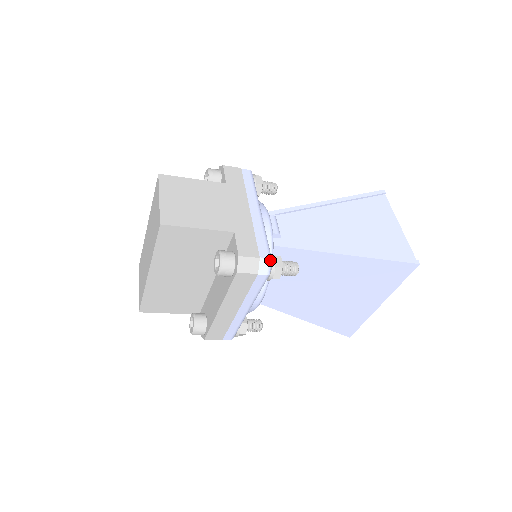
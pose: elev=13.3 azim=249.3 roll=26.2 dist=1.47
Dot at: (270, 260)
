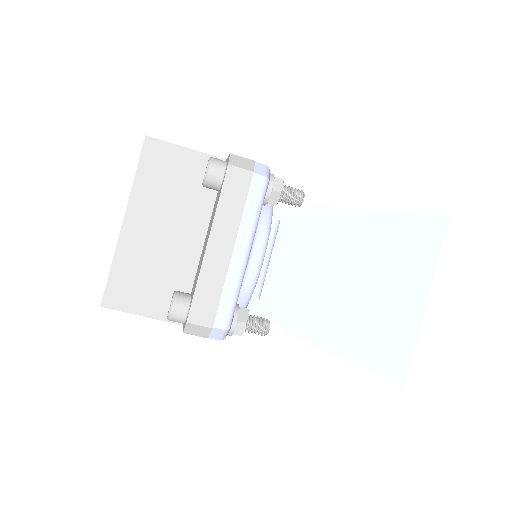
Dot at: (267, 167)
